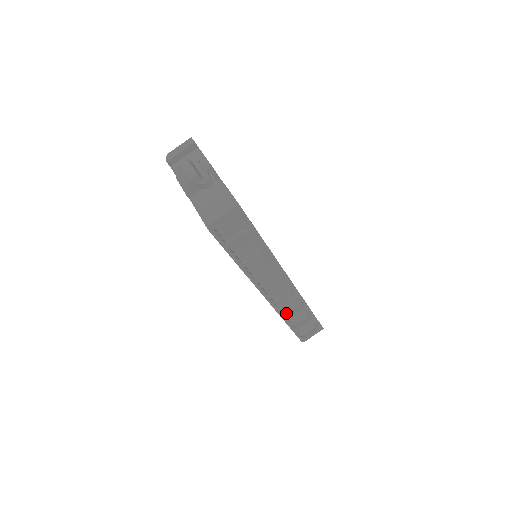
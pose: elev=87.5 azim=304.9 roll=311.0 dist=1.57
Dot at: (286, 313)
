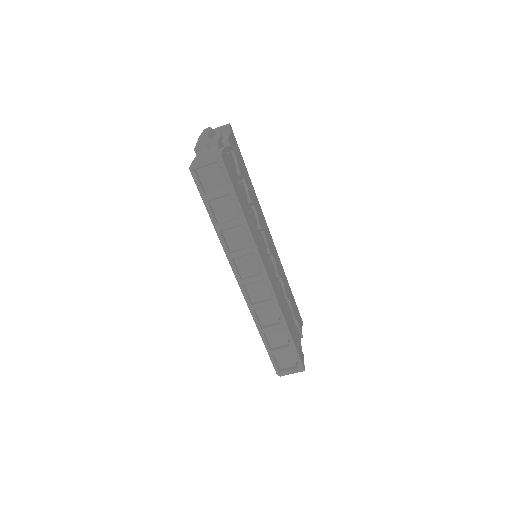
Dot at: (263, 323)
